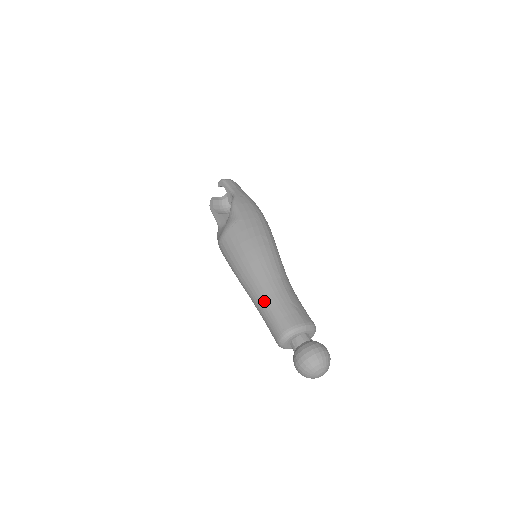
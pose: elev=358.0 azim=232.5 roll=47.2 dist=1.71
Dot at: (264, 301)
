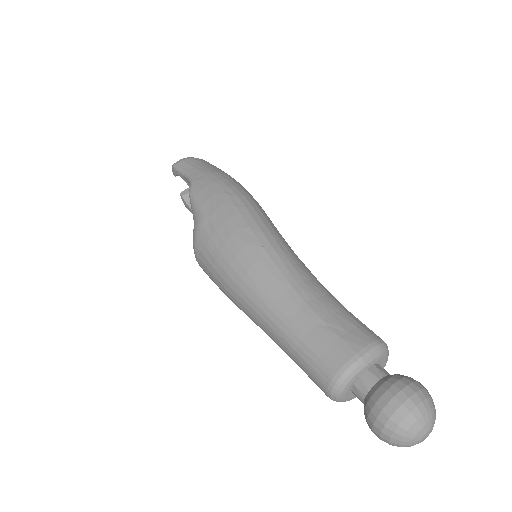
Dot at: (281, 339)
